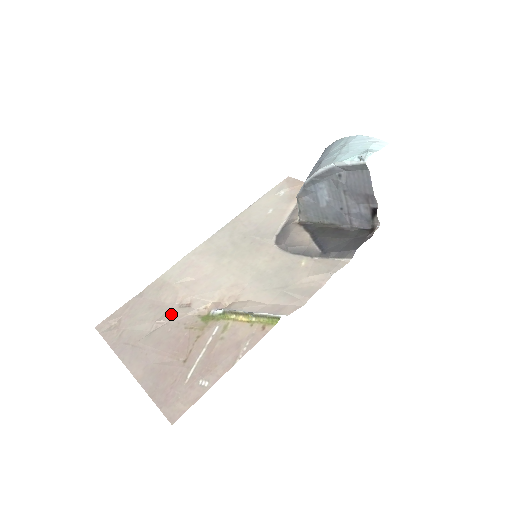
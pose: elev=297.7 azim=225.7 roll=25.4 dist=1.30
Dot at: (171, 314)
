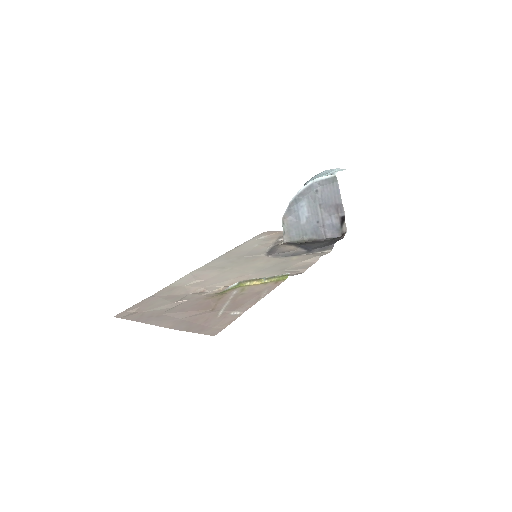
Dot at: (188, 297)
